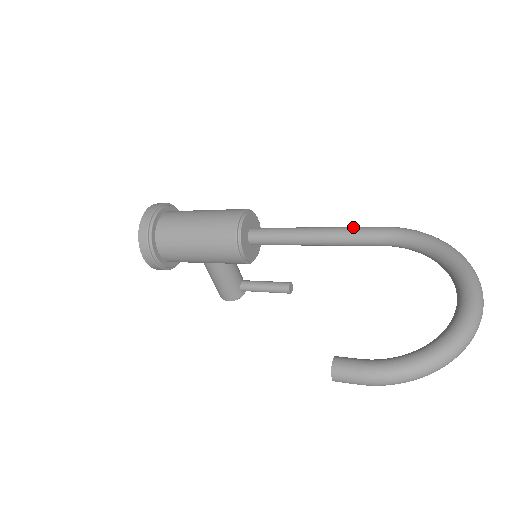
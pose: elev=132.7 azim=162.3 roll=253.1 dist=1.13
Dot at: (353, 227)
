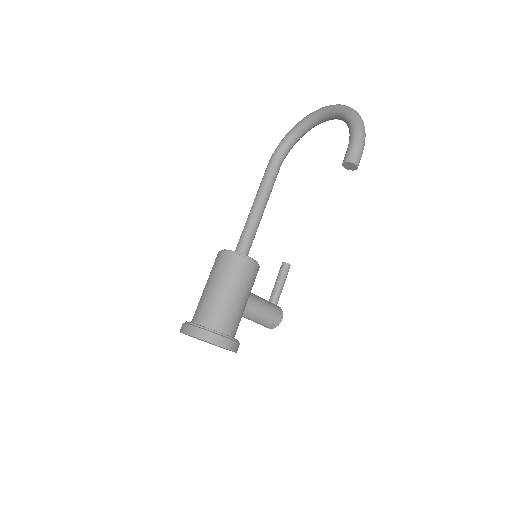
Dot at: (260, 183)
